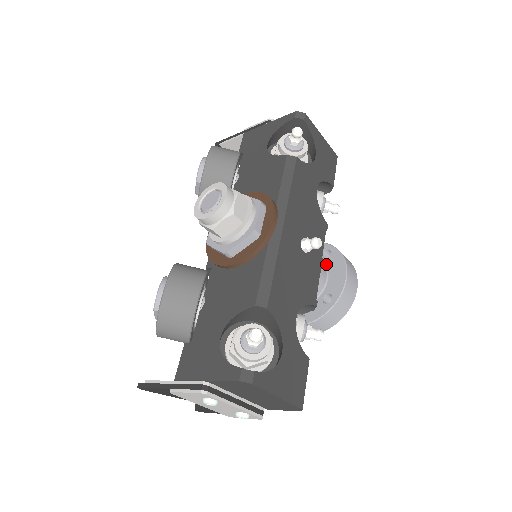
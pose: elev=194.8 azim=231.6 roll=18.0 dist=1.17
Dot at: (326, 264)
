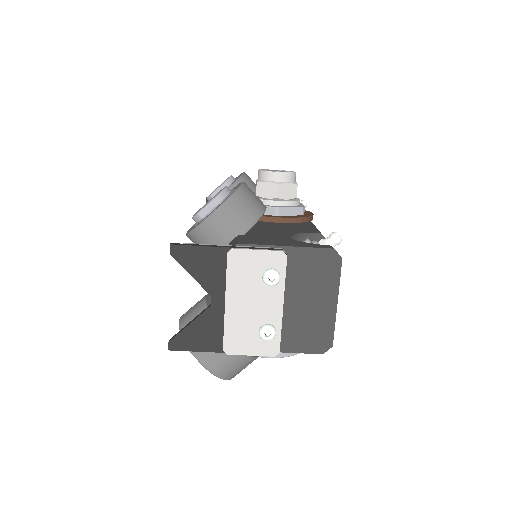
Dot at: occluded
